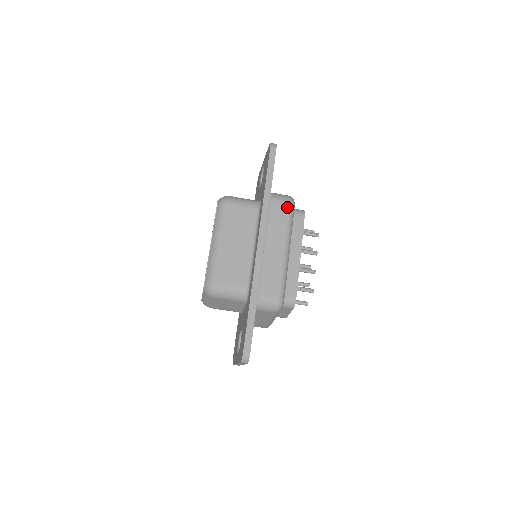
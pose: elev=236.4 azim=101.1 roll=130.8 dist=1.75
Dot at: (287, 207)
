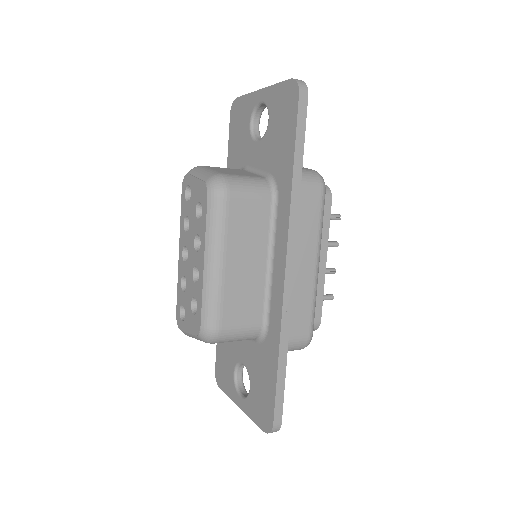
Dot at: (319, 197)
